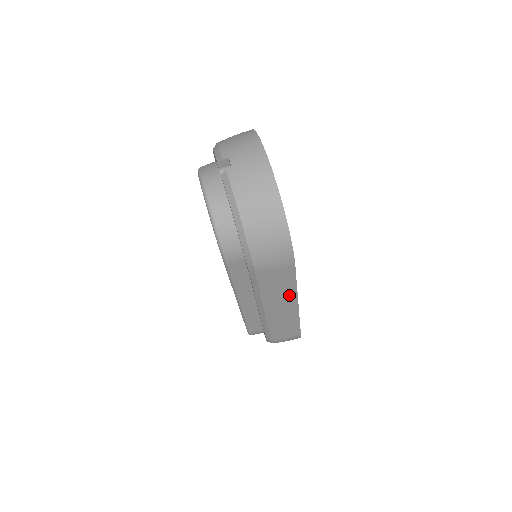
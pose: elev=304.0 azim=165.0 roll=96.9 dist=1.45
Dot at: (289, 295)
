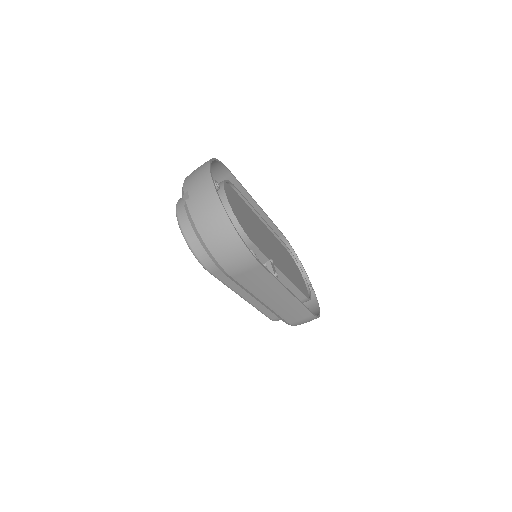
Dot at: (275, 288)
